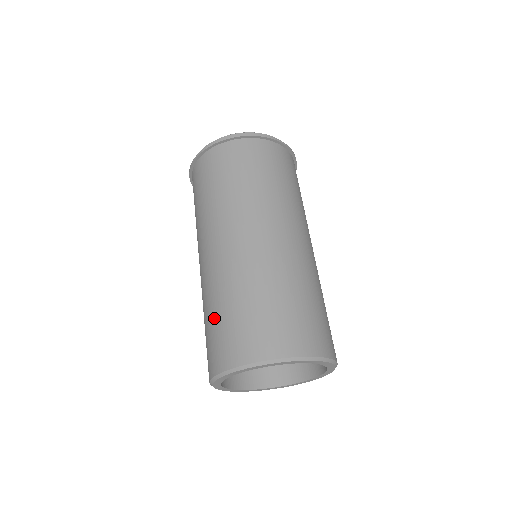
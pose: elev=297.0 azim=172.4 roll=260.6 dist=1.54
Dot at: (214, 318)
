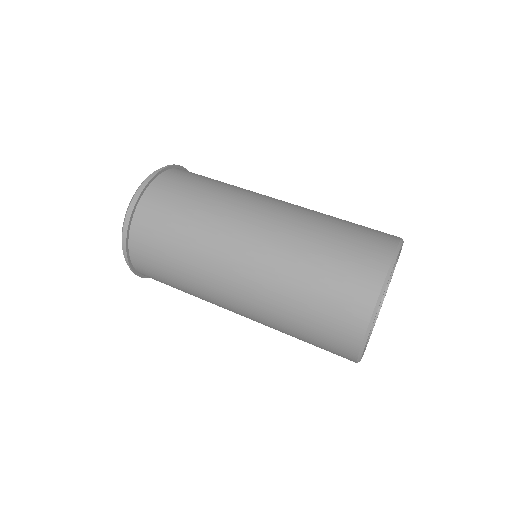
Dot at: (332, 244)
